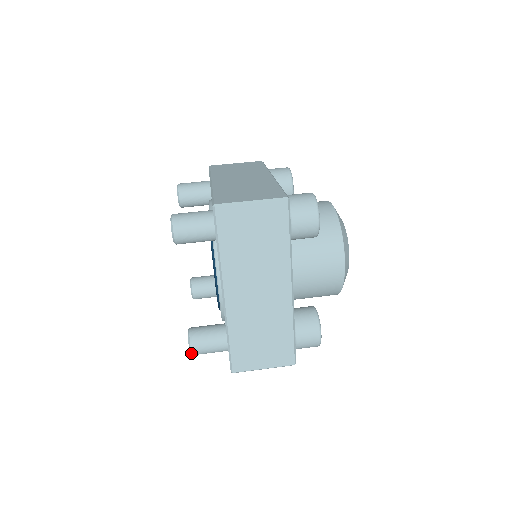
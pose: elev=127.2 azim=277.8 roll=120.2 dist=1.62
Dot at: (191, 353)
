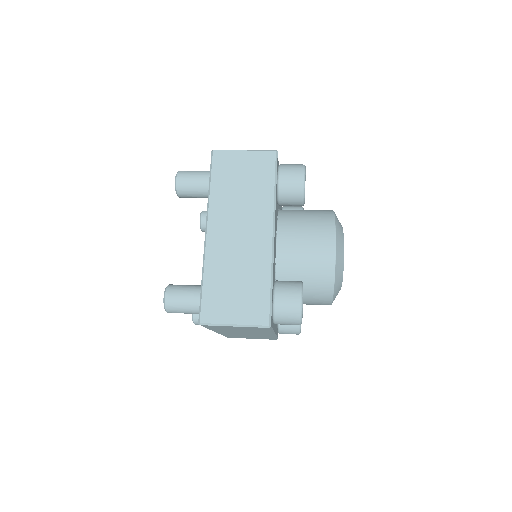
Dot at: (164, 302)
